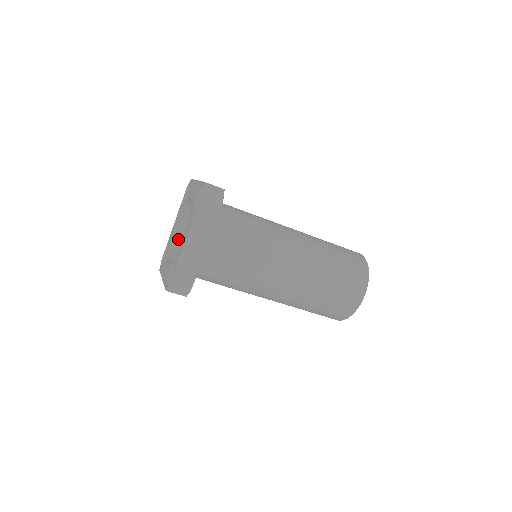
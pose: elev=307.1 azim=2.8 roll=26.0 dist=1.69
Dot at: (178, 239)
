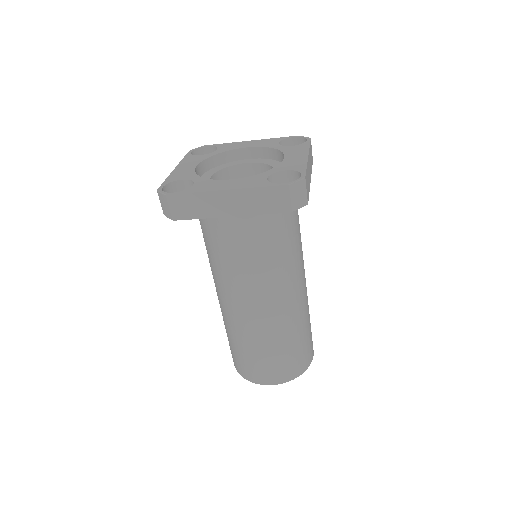
Dot at: occluded
